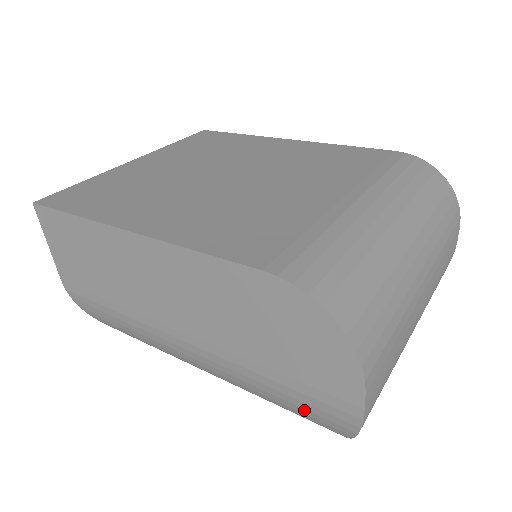
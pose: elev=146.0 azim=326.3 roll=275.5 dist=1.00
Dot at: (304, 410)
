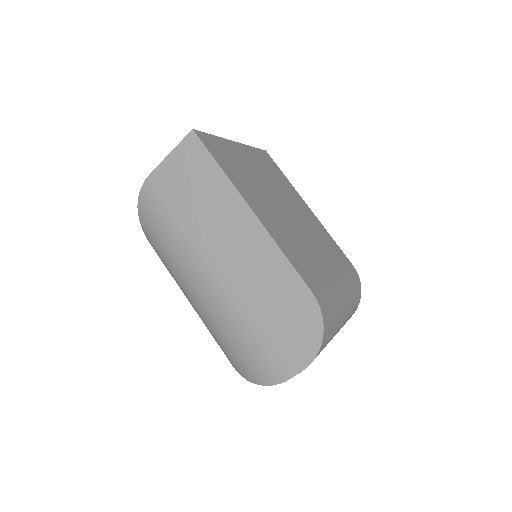
Dot at: (252, 358)
